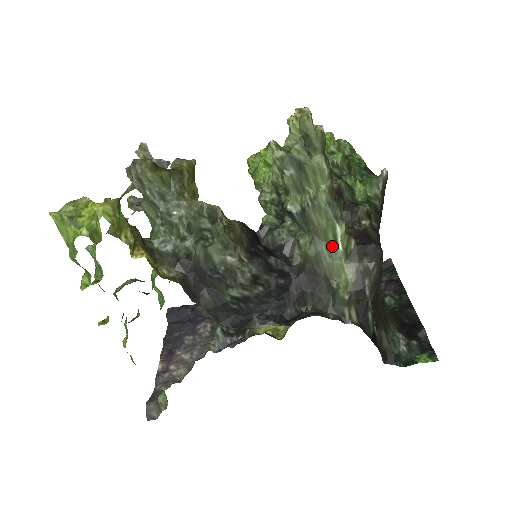
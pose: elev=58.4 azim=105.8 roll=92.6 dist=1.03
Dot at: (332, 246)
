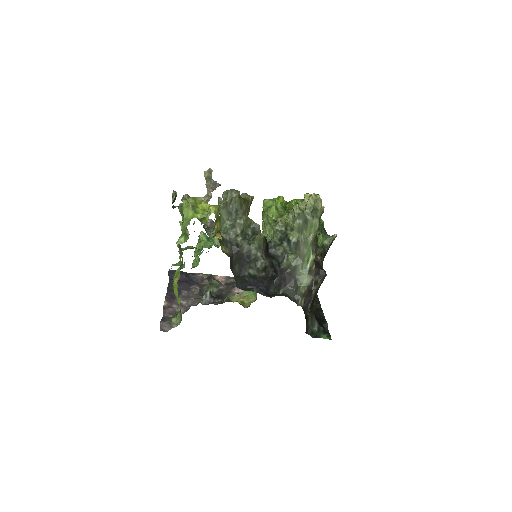
Dot at: (305, 264)
